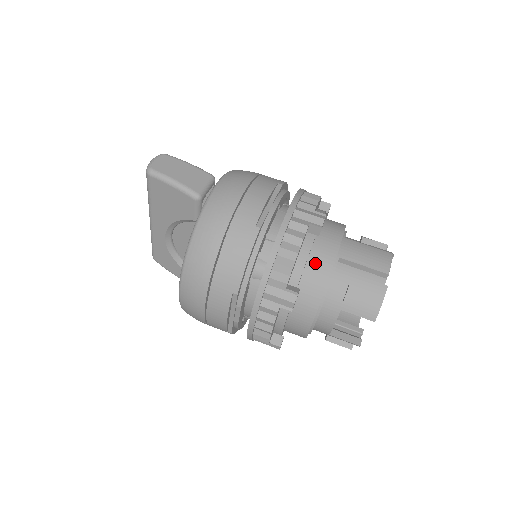
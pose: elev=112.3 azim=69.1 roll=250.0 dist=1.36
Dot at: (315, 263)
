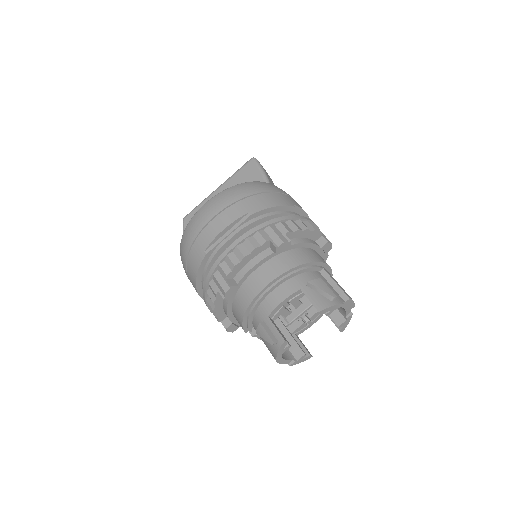
Dot at: (309, 252)
